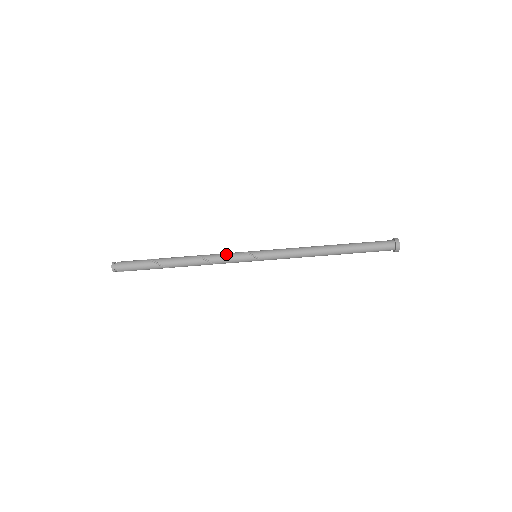
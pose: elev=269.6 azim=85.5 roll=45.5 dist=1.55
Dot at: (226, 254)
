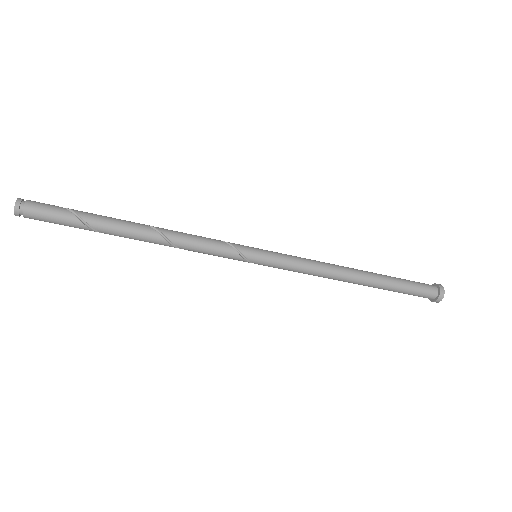
Dot at: (213, 251)
